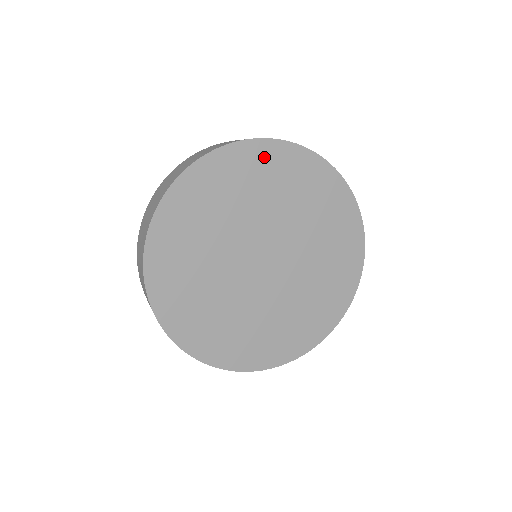
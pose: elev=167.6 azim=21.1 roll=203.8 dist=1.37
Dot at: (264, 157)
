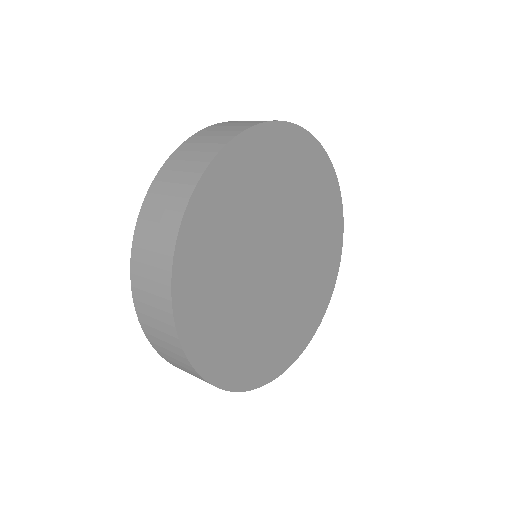
Dot at: (317, 164)
